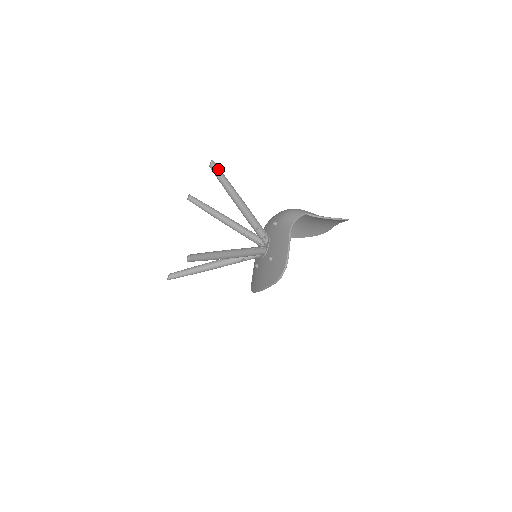
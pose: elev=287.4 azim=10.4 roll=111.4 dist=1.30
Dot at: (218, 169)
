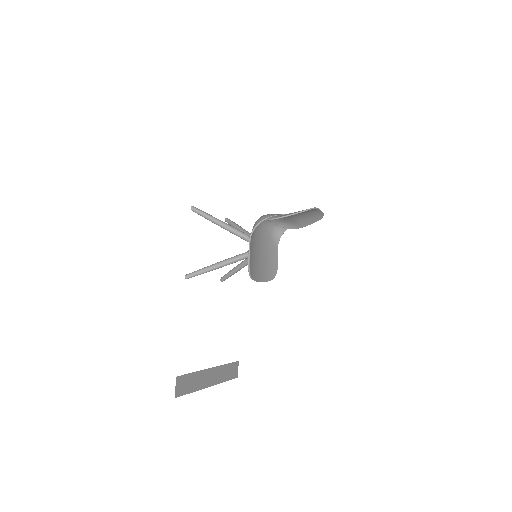
Dot at: (197, 211)
